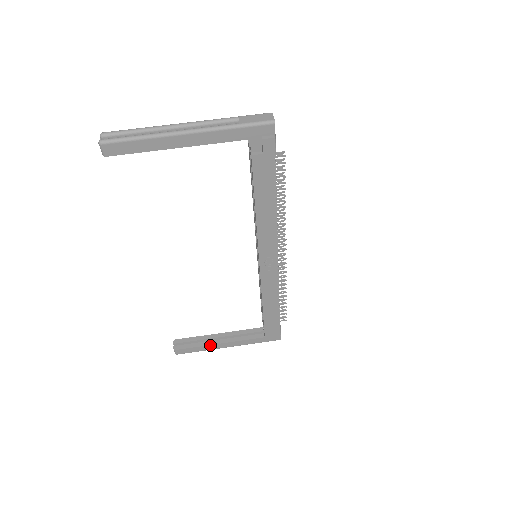
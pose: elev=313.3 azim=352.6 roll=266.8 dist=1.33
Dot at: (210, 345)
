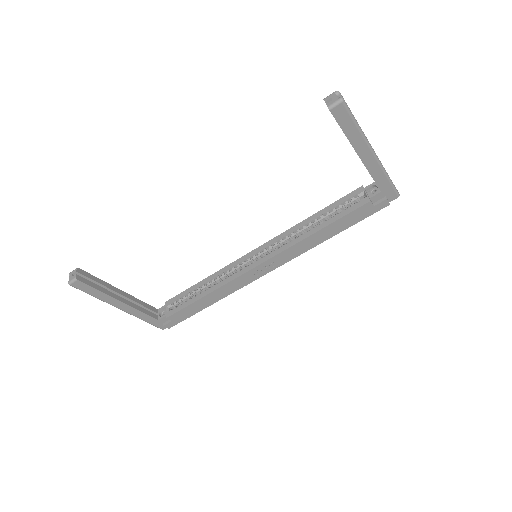
Dot at: (112, 297)
